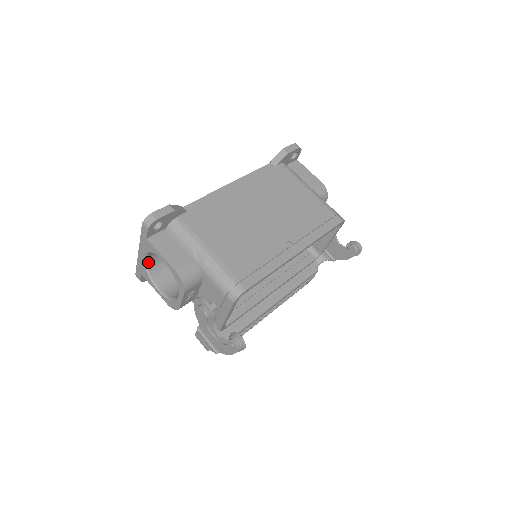
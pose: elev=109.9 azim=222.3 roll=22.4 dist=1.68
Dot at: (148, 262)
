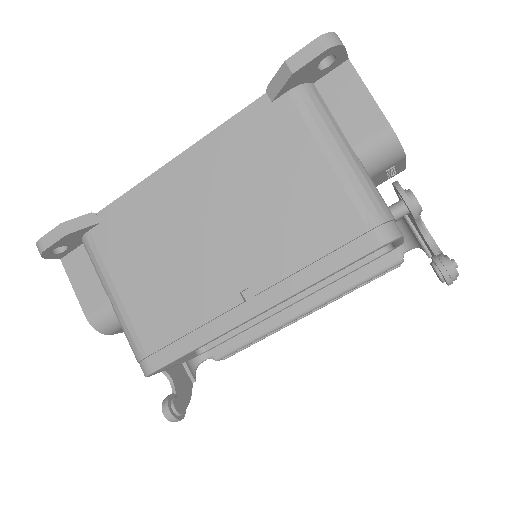
Dot at: occluded
